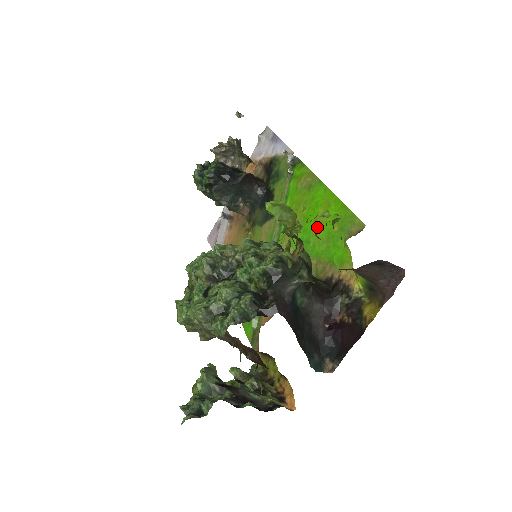
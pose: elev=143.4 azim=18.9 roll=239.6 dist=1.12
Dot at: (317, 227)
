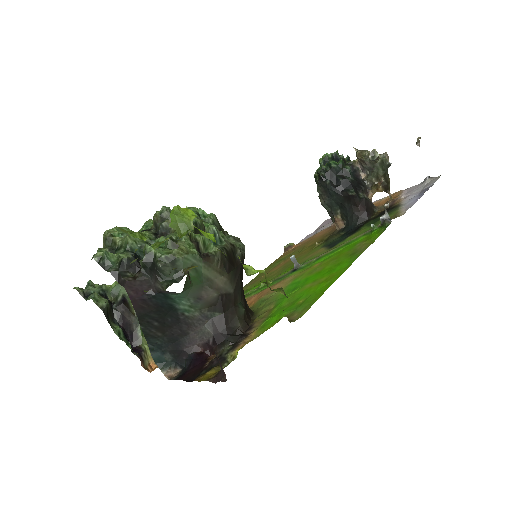
Dot at: (307, 286)
